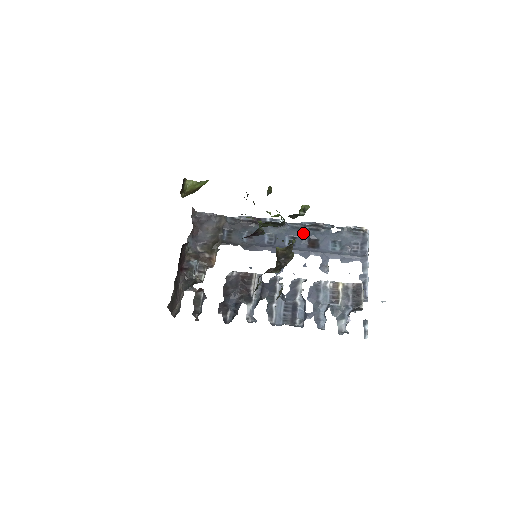
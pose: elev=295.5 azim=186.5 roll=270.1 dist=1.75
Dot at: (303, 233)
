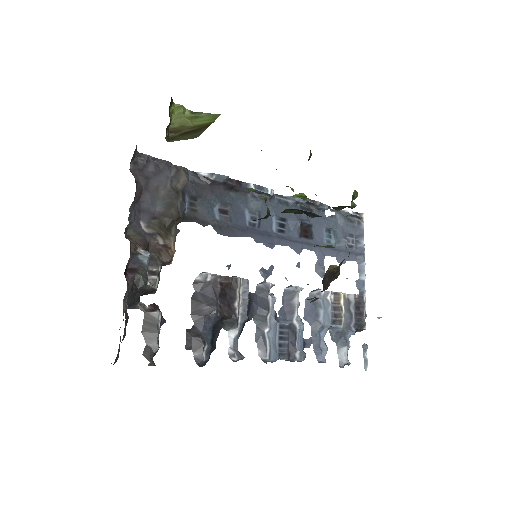
Dot at: occluded
